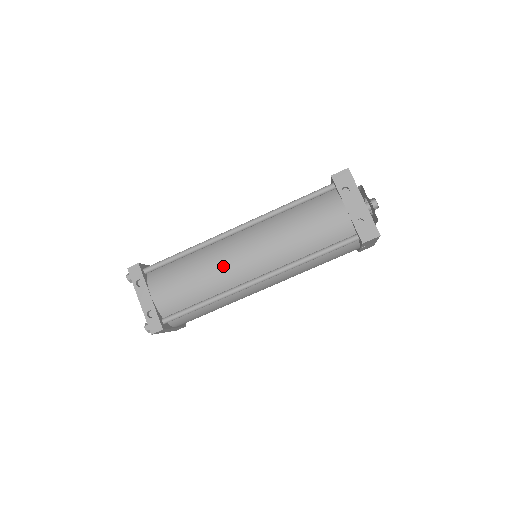
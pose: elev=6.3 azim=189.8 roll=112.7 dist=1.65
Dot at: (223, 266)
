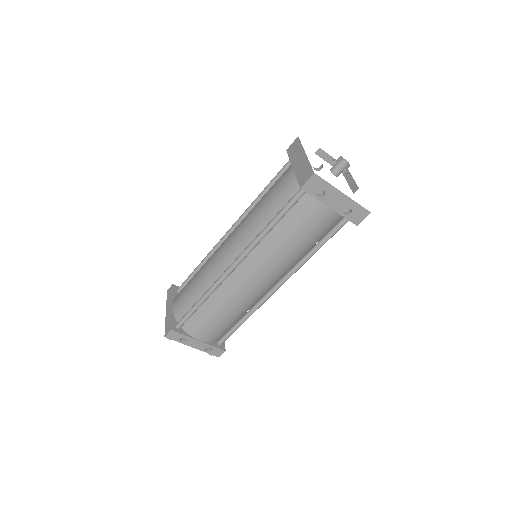
Dot at: (244, 297)
